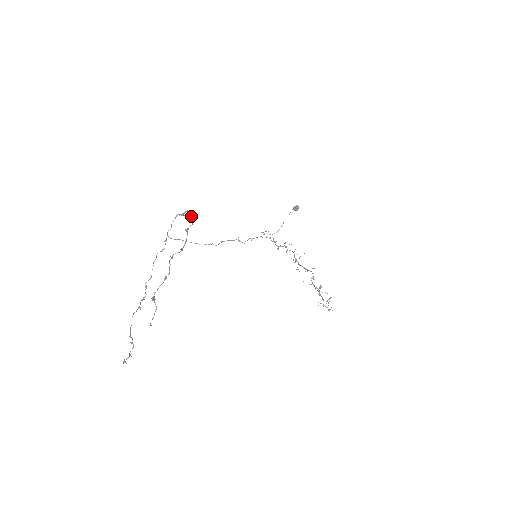
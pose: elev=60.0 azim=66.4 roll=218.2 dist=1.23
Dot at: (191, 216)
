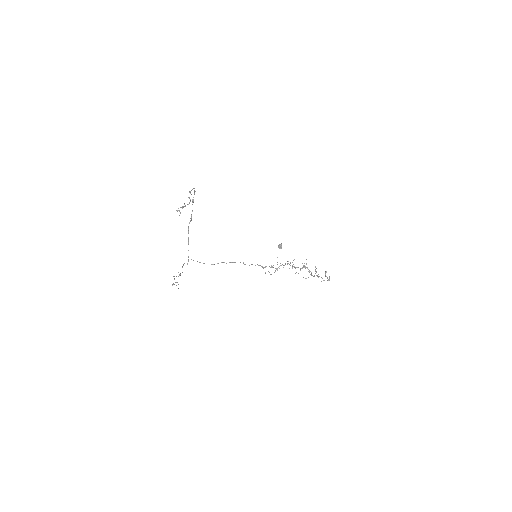
Dot at: (193, 200)
